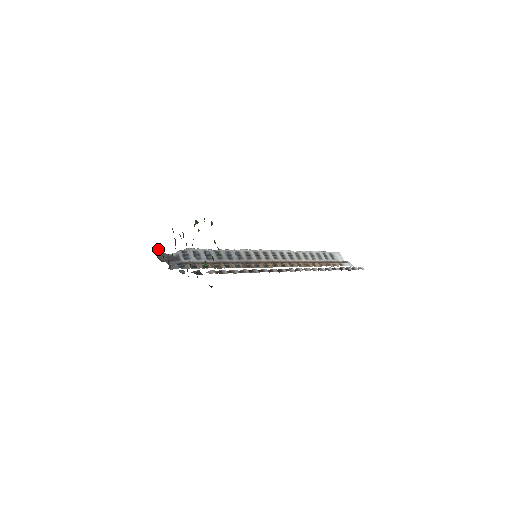
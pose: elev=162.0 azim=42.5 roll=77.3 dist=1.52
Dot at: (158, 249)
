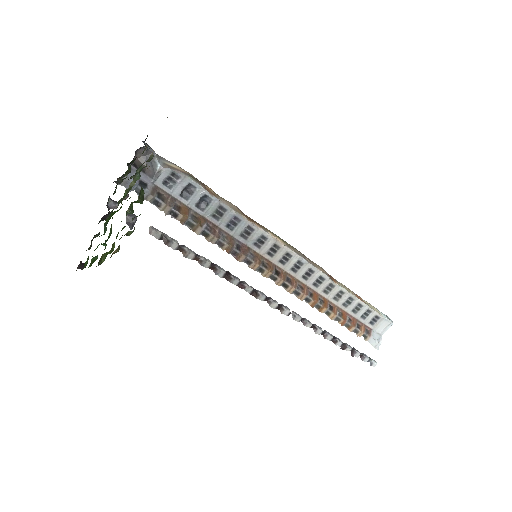
Dot at: occluded
